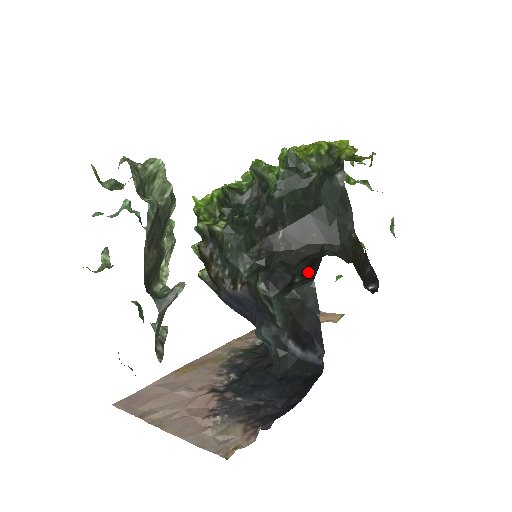
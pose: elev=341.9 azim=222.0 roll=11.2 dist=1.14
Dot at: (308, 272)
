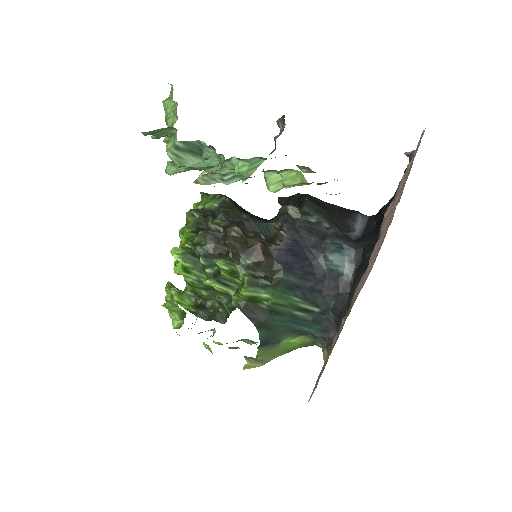
Dot at: occluded
